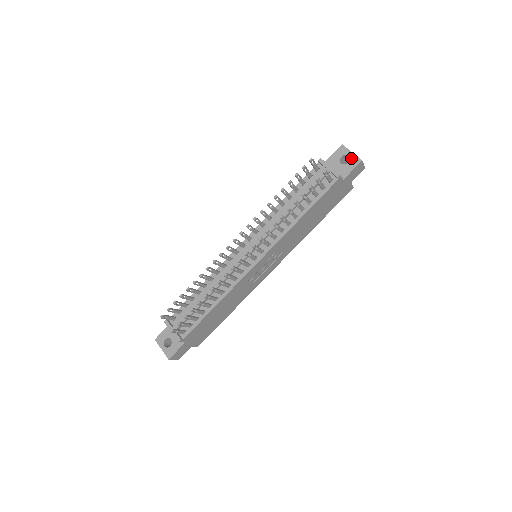
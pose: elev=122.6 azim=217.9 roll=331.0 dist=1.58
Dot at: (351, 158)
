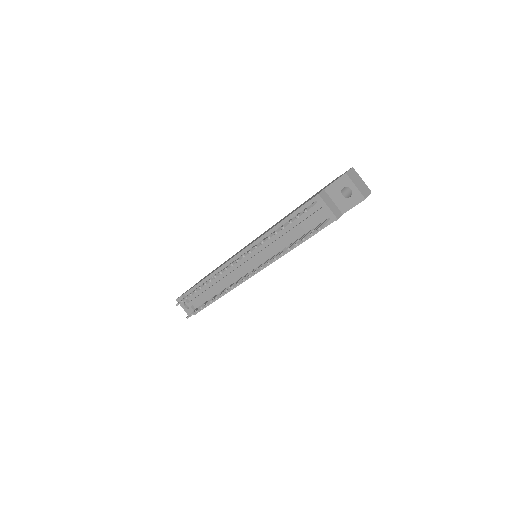
Dot at: (354, 193)
